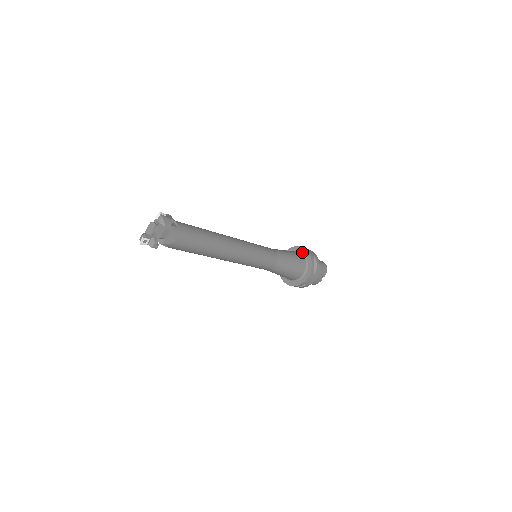
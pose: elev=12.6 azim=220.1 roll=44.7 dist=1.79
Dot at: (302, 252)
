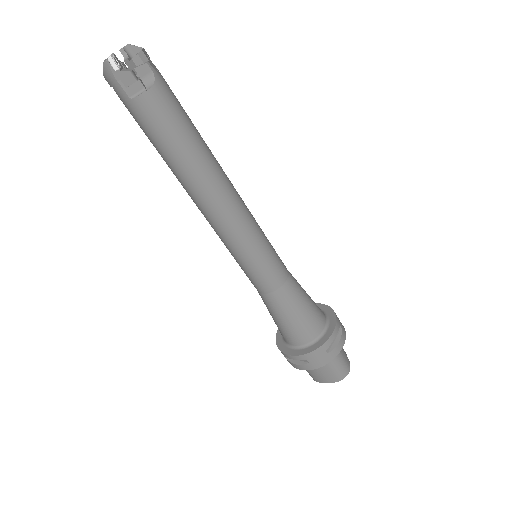
Dot at: occluded
